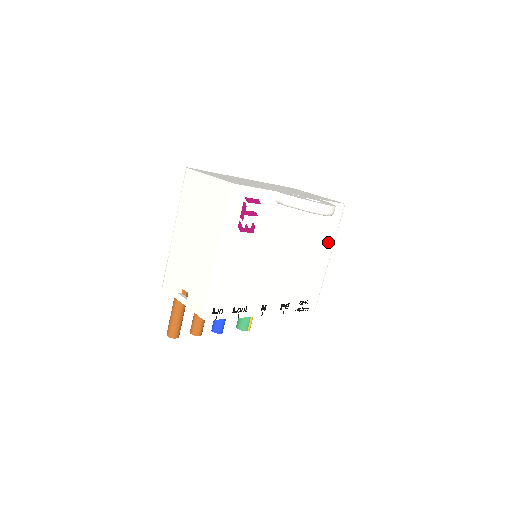
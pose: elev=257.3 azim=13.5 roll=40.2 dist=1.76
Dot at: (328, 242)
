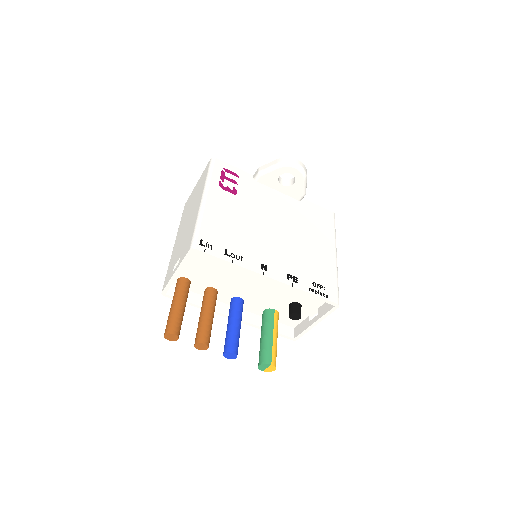
Dot at: (327, 238)
